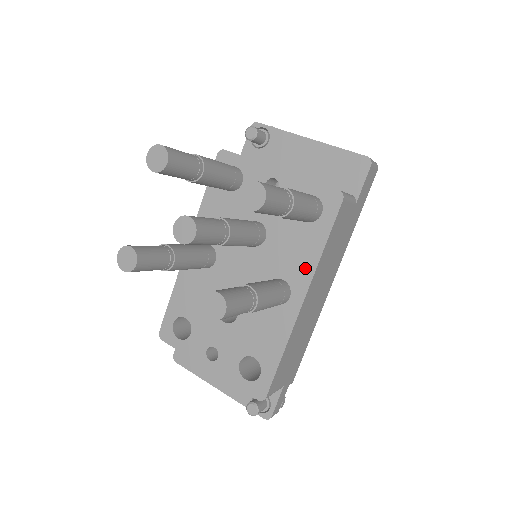
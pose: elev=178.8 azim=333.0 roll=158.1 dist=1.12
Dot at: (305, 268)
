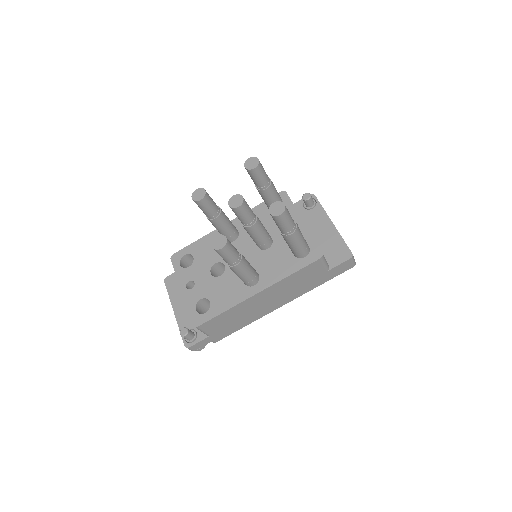
Dot at: (274, 277)
